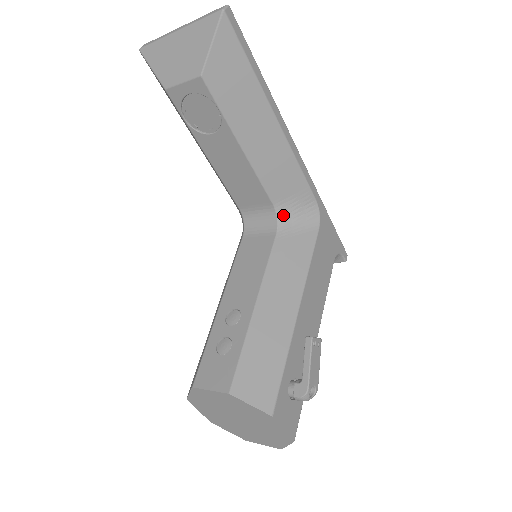
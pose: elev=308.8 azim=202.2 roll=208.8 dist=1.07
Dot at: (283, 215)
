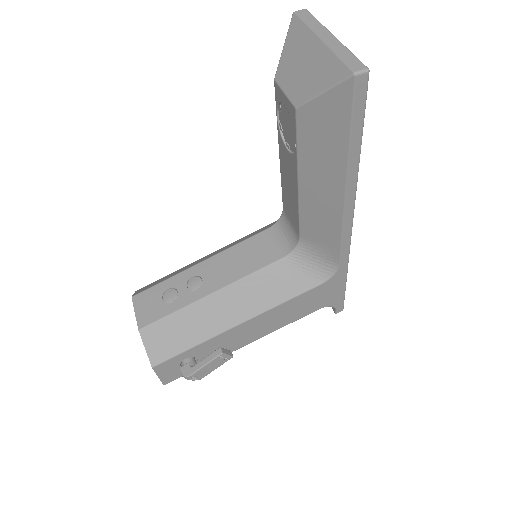
Dot at: (302, 250)
